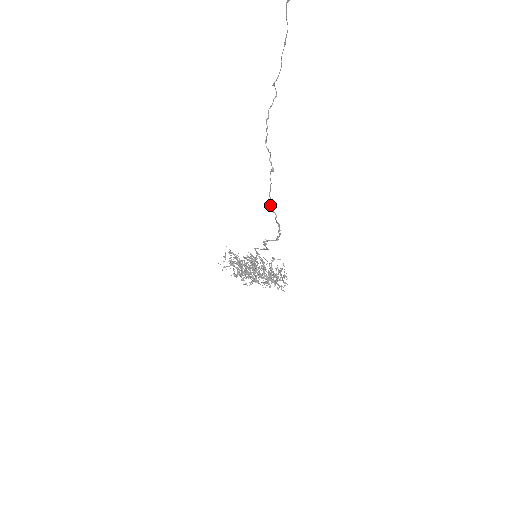
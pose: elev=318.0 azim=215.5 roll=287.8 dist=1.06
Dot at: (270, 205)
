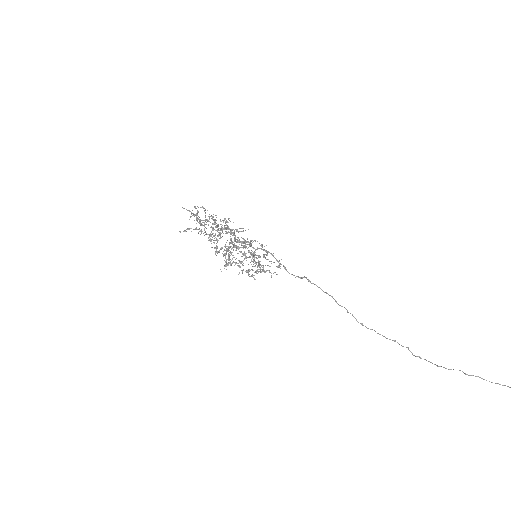
Dot at: occluded
